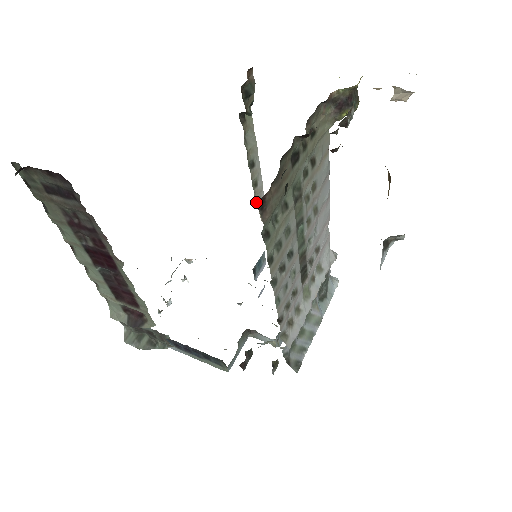
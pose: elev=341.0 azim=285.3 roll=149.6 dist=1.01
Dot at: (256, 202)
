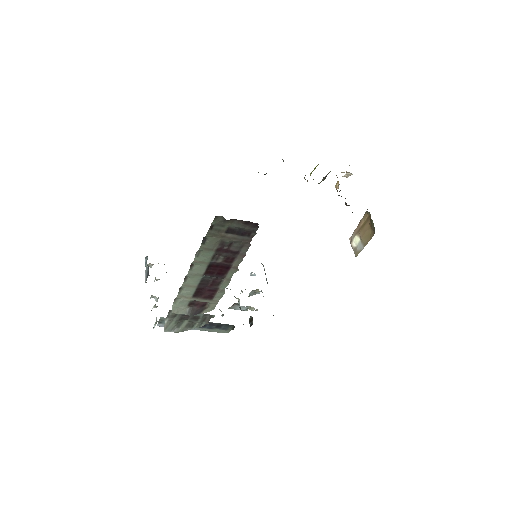
Dot at: occluded
